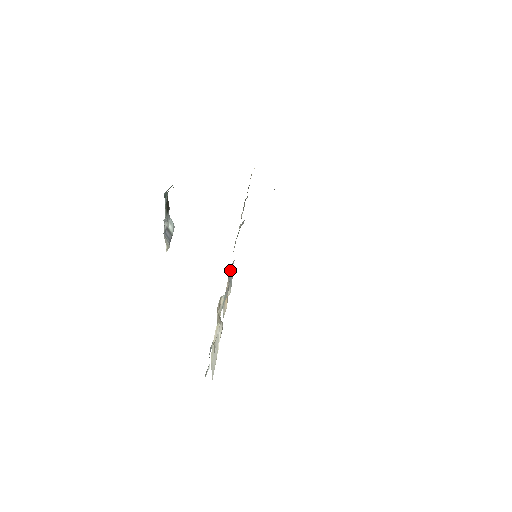
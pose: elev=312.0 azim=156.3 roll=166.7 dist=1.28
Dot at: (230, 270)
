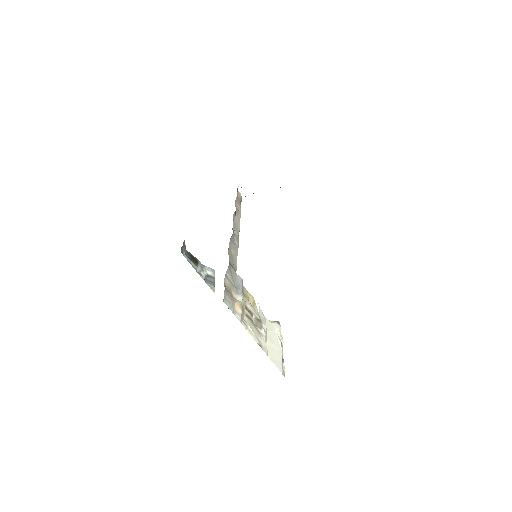
Dot at: (229, 281)
